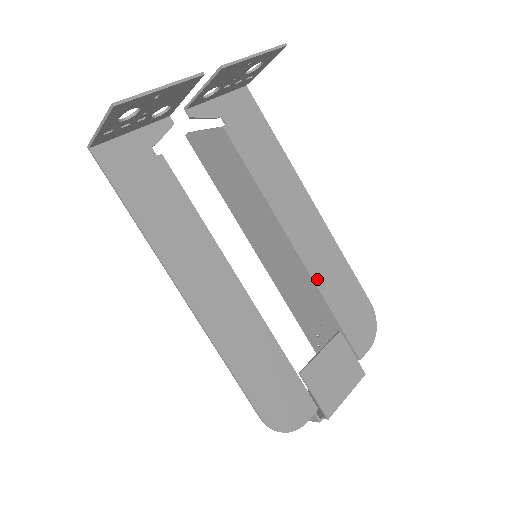
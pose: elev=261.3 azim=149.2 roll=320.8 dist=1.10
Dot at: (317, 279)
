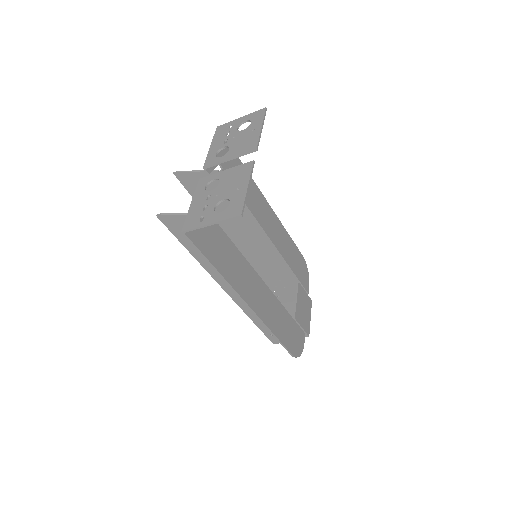
Dot at: (283, 255)
